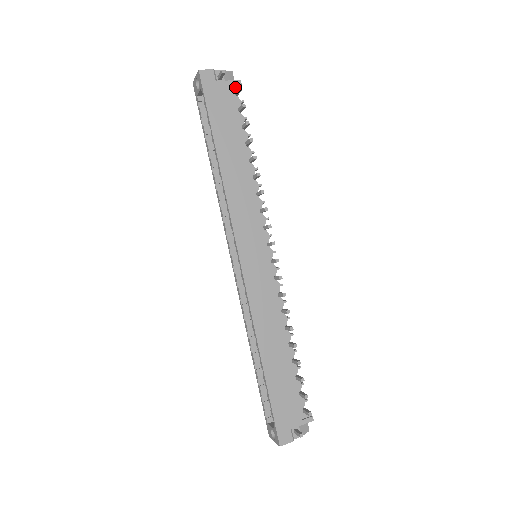
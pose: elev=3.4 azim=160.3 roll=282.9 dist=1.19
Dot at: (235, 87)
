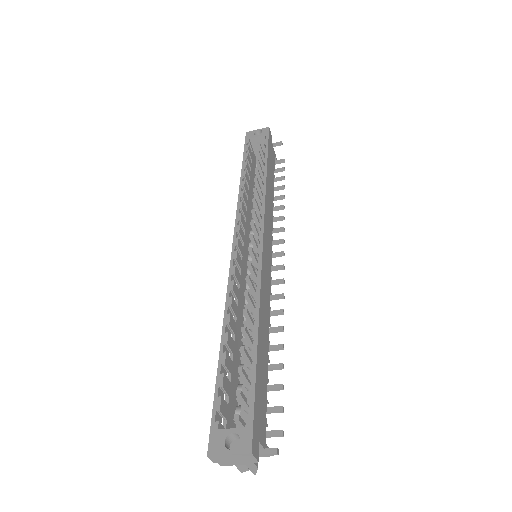
Dot at: occluded
